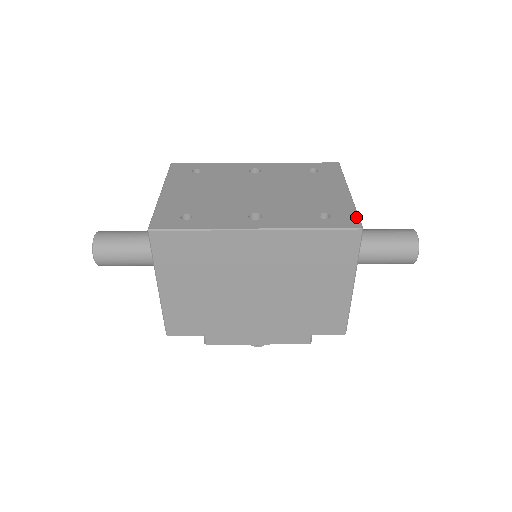
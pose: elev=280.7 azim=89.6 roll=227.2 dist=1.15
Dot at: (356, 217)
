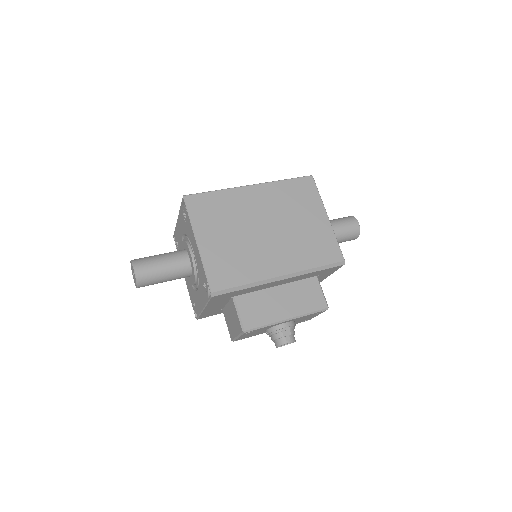
Dot at: occluded
